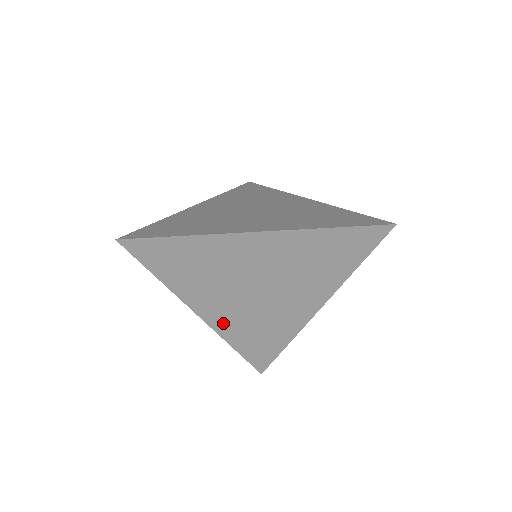
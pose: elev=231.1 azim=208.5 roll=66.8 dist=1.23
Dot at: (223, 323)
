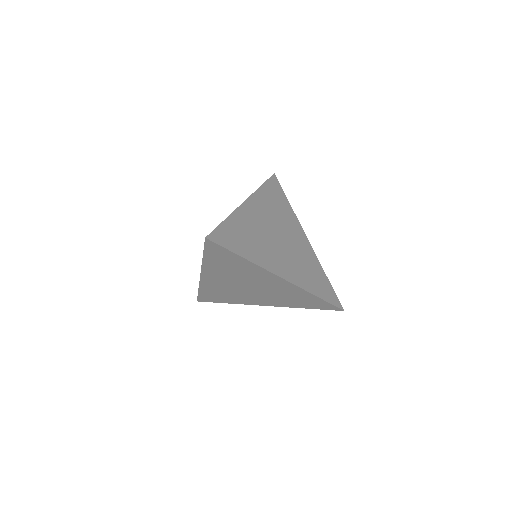
Dot at: (209, 283)
